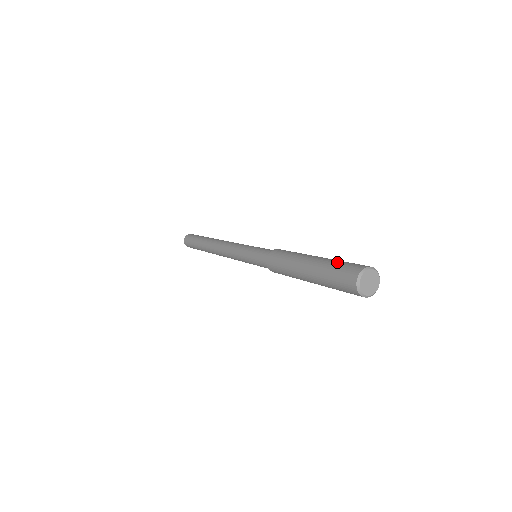
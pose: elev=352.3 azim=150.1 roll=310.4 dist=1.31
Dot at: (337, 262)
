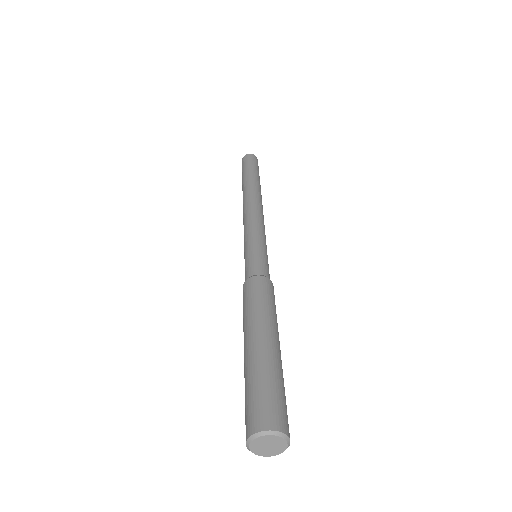
Dot at: (247, 387)
